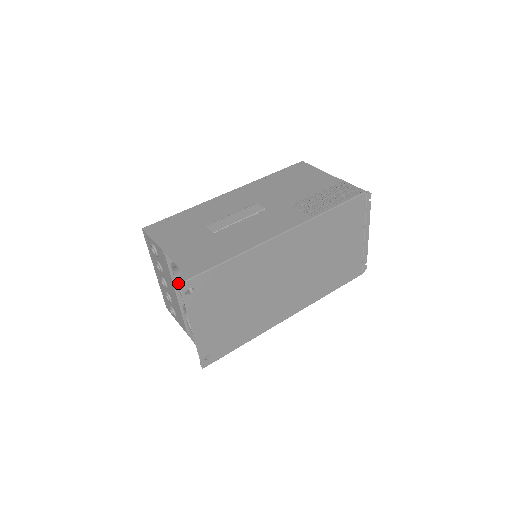
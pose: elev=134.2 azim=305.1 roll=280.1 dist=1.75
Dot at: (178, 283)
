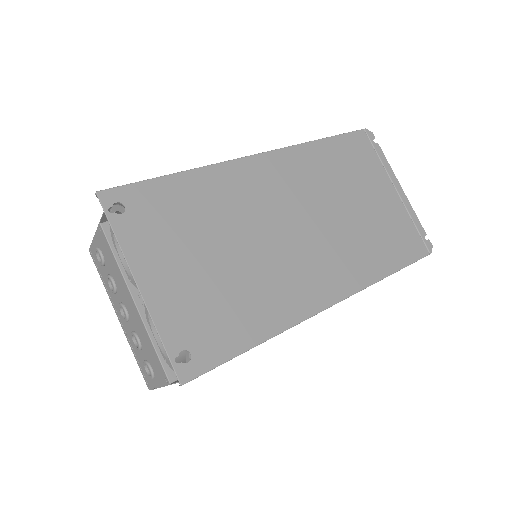
Dot at: (129, 271)
